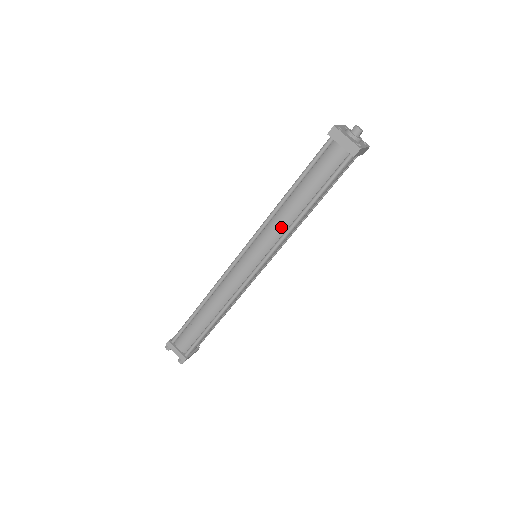
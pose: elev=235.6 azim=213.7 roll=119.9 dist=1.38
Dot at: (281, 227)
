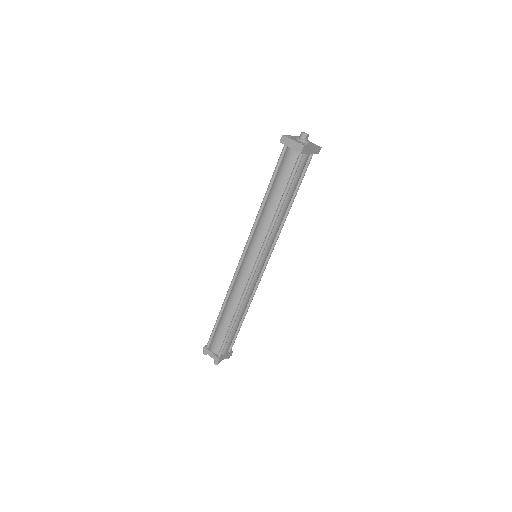
Dot at: (266, 225)
